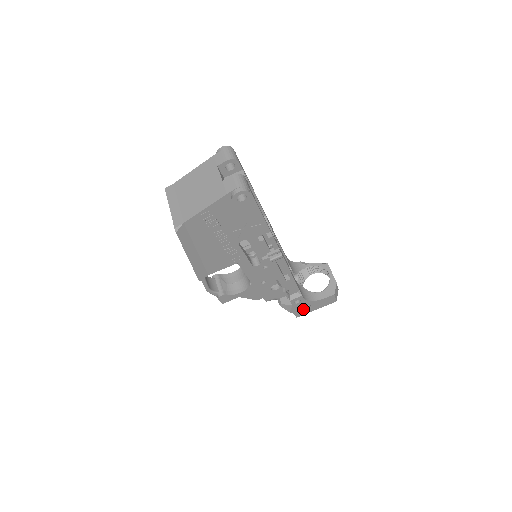
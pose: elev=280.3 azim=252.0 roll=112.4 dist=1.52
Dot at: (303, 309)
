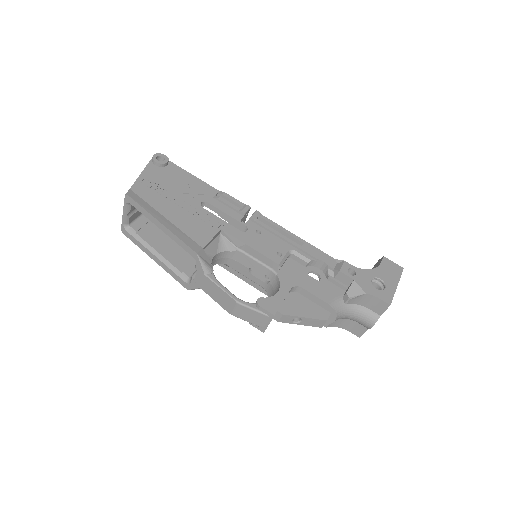
Dot at: (381, 291)
